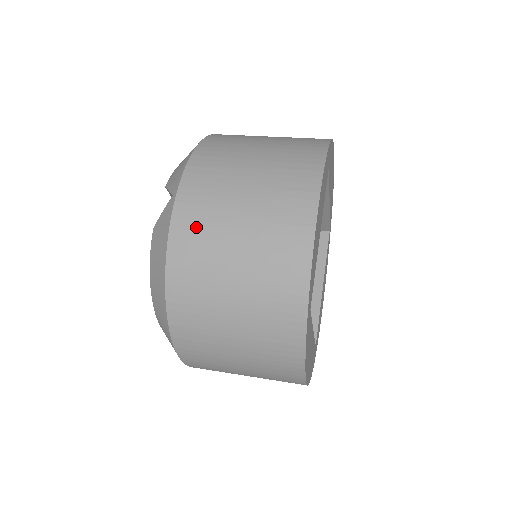
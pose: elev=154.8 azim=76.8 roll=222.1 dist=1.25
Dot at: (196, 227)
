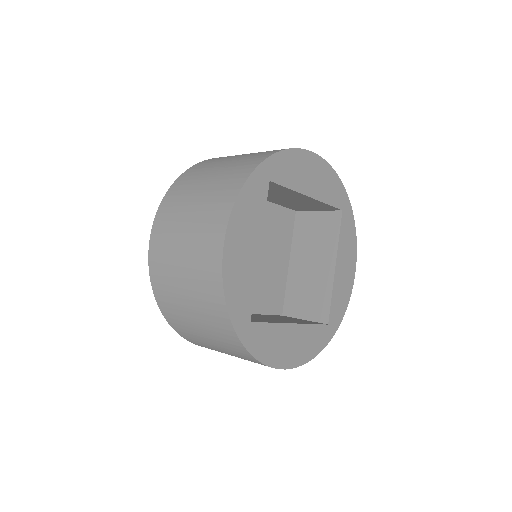
Dot at: (161, 266)
